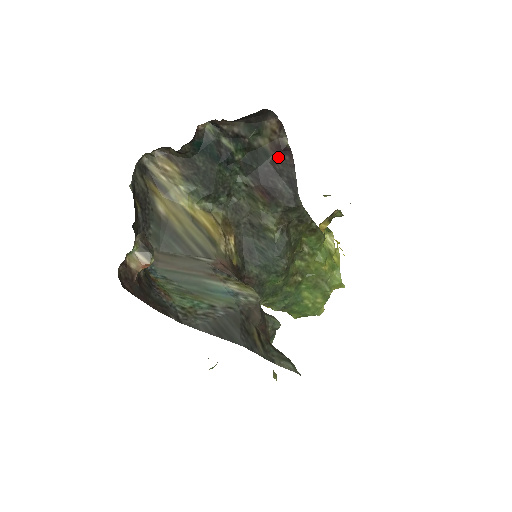
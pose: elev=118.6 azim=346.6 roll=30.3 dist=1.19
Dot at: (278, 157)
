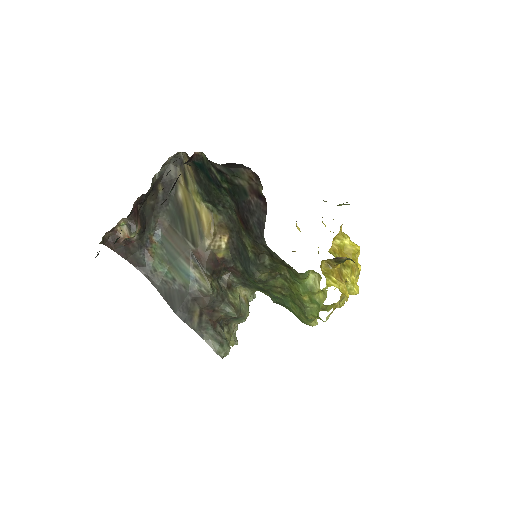
Dot at: (255, 199)
